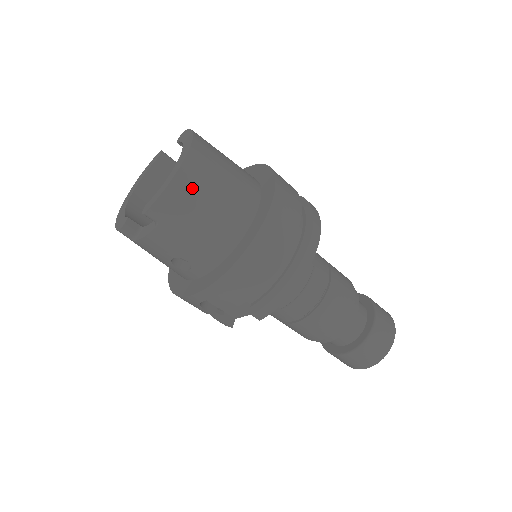
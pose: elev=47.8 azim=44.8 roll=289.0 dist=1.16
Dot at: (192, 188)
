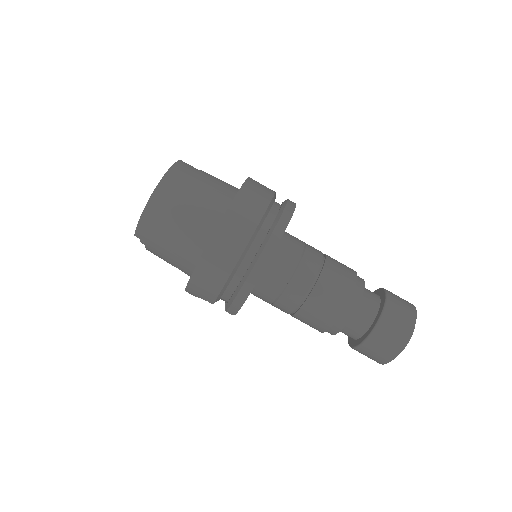
Dot at: (158, 217)
